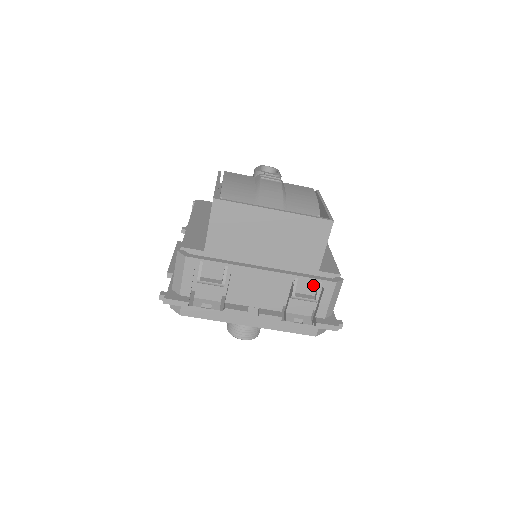
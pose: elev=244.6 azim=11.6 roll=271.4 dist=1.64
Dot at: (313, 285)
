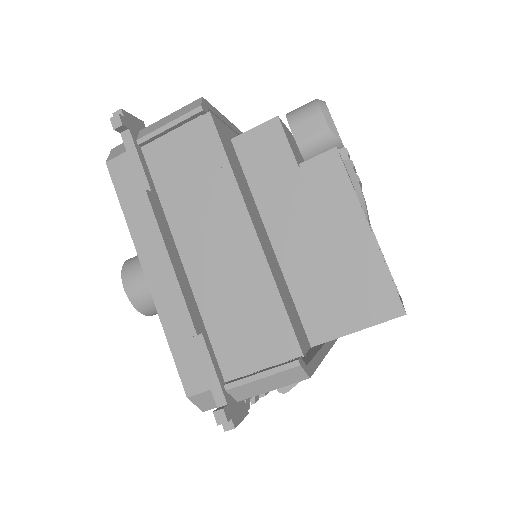
Dot at: occluded
